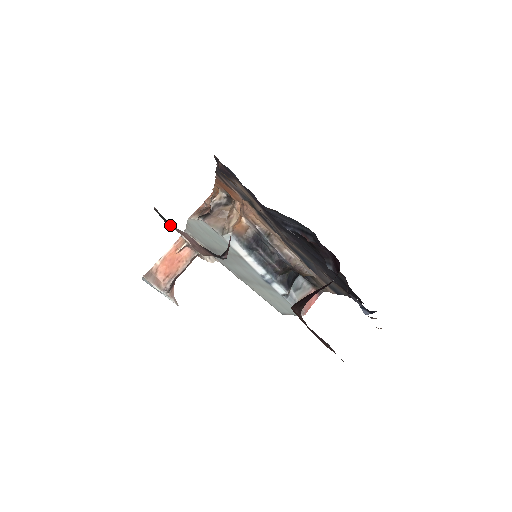
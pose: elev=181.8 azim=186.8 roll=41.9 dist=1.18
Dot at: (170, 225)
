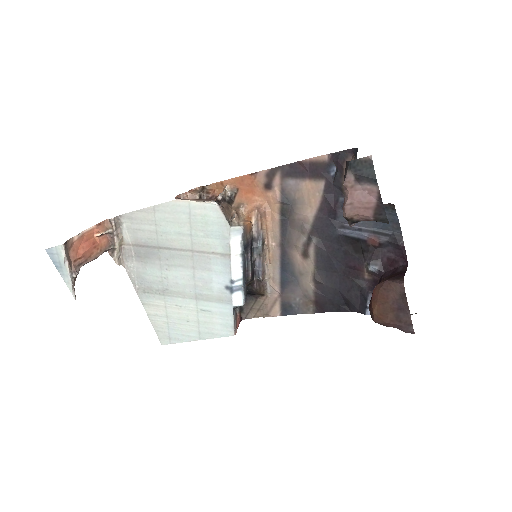
Dot at: (368, 176)
